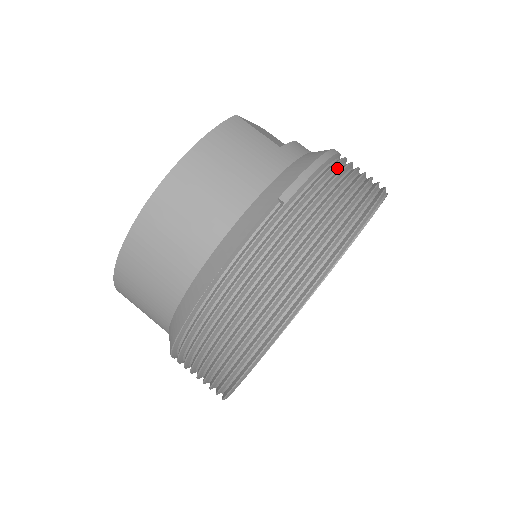
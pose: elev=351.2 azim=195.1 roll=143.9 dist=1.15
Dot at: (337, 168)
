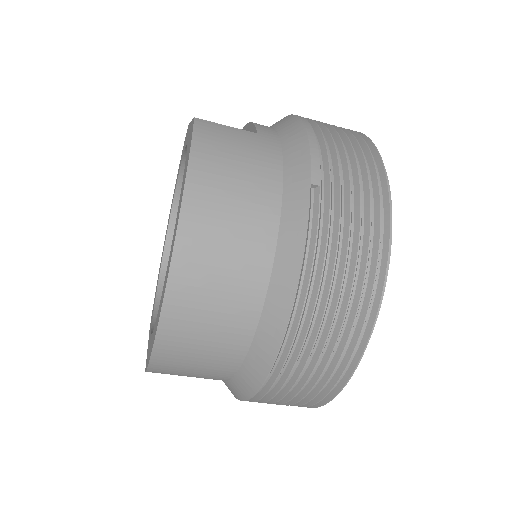
Dot at: occluded
